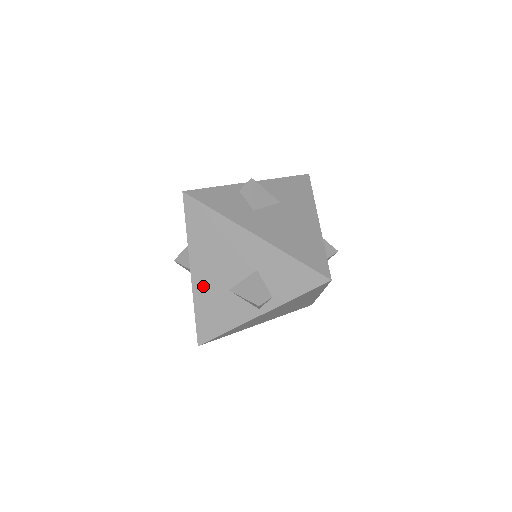
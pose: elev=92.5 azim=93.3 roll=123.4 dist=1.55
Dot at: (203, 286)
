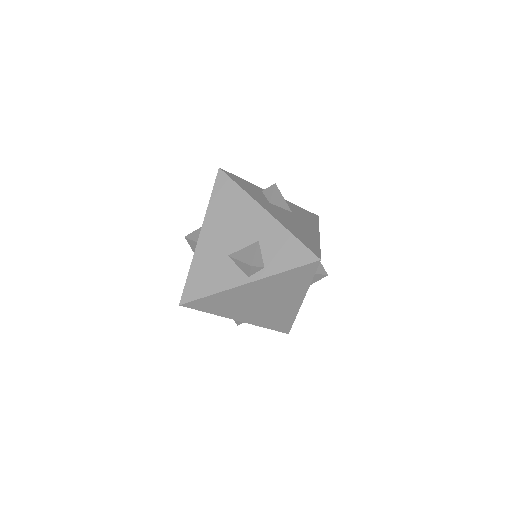
Dot at: (206, 248)
